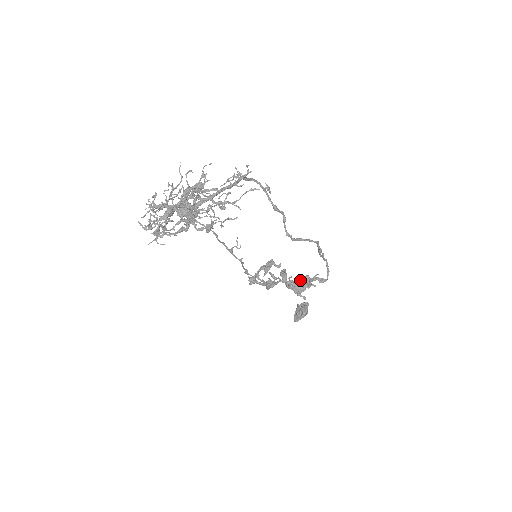
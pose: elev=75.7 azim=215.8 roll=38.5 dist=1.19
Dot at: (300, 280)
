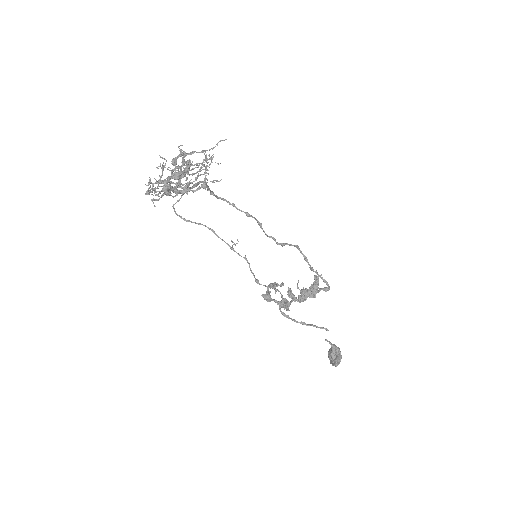
Dot at: occluded
